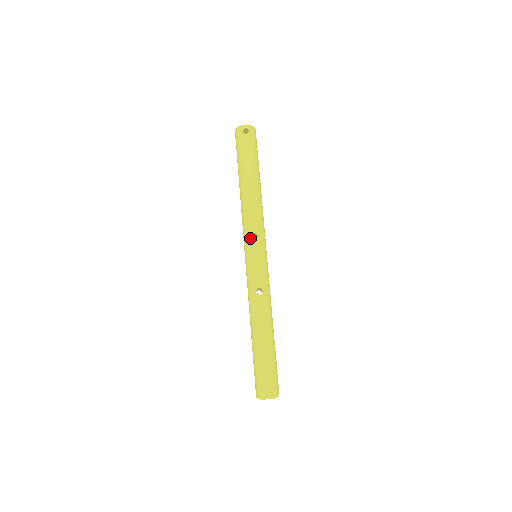
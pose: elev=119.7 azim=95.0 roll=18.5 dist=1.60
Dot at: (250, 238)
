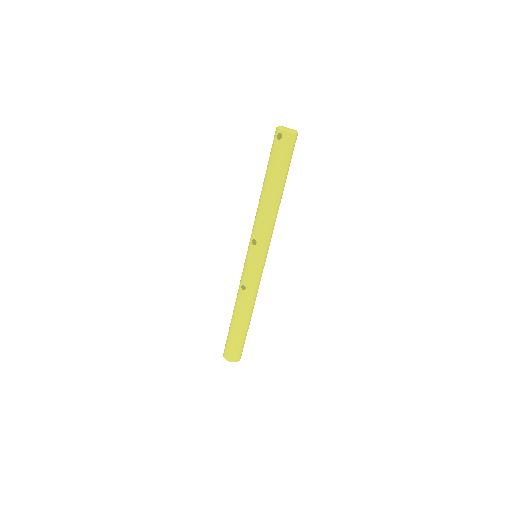
Dot at: (251, 242)
